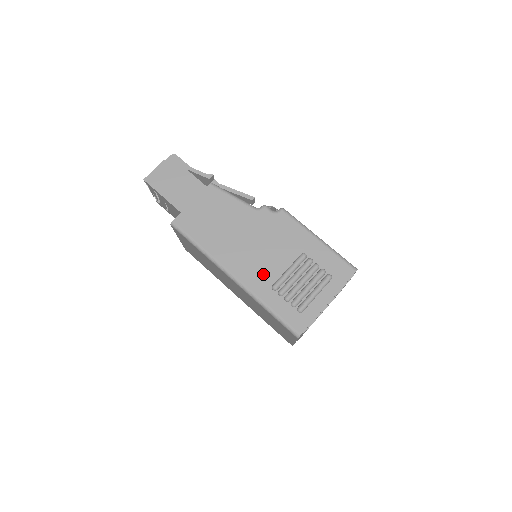
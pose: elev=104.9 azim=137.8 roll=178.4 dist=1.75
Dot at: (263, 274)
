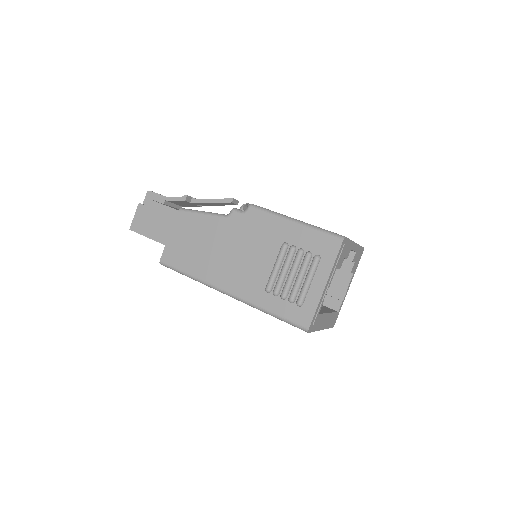
Dot at: (253, 280)
